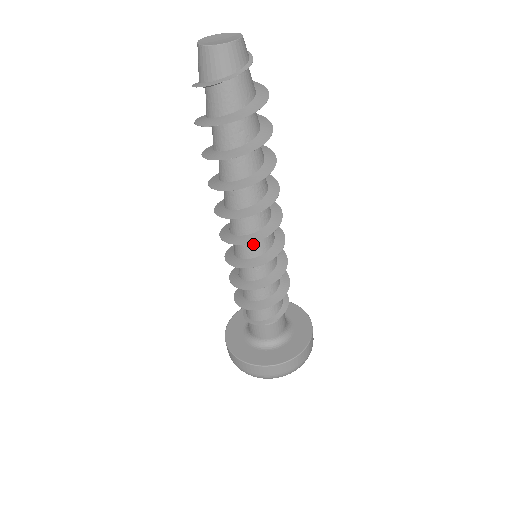
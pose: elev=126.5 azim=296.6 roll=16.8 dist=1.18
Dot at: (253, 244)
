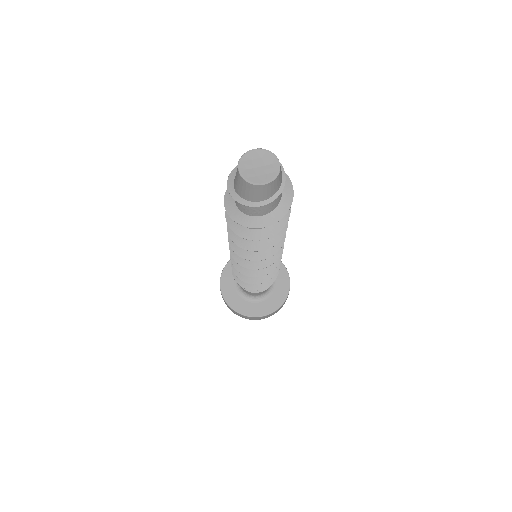
Dot at: occluded
